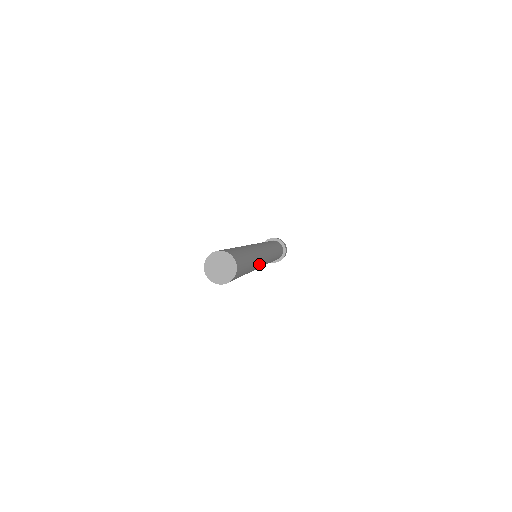
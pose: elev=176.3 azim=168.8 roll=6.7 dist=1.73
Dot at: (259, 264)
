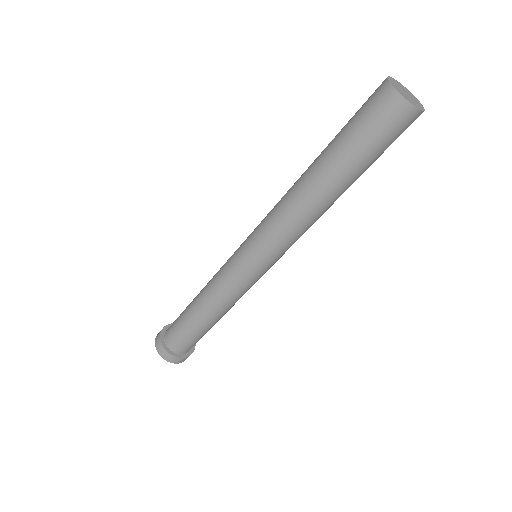
Dot at: (306, 230)
